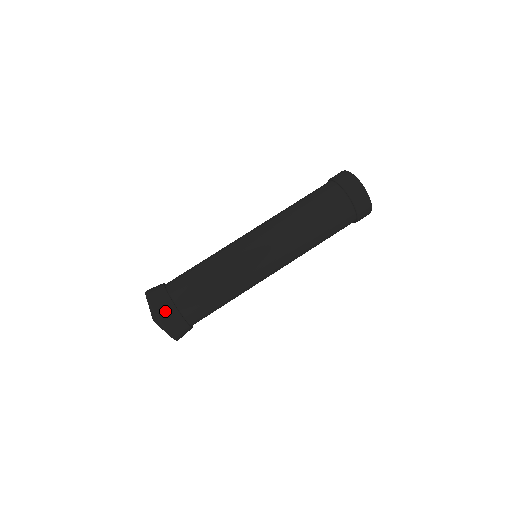
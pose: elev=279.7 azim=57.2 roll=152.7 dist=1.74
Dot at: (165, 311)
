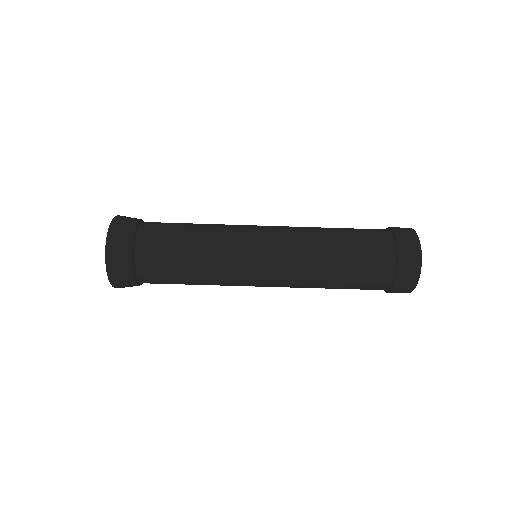
Dot at: (125, 286)
